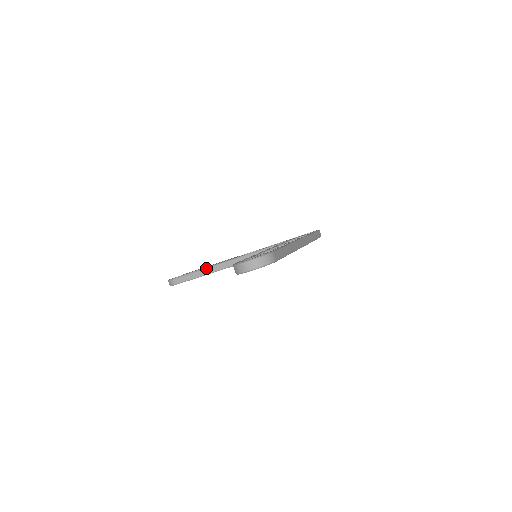
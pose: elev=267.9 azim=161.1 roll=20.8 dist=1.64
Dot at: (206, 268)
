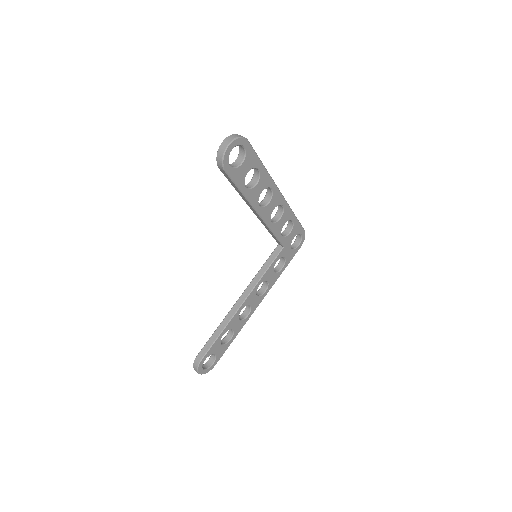
Dot at: (223, 320)
